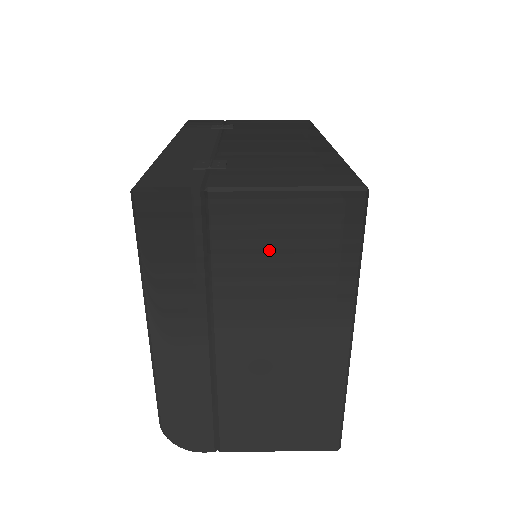
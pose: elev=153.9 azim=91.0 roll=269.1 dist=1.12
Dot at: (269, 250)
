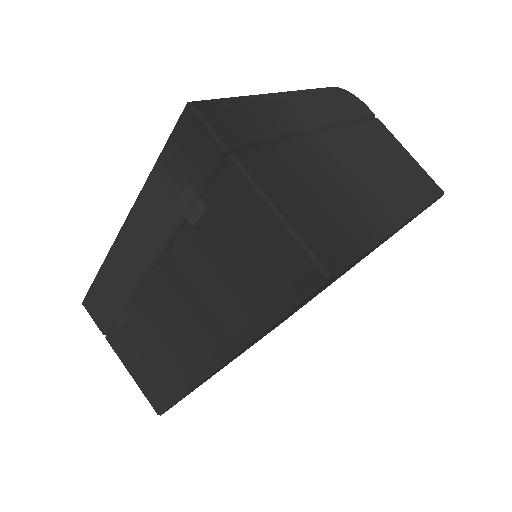
Dot at: occluded
